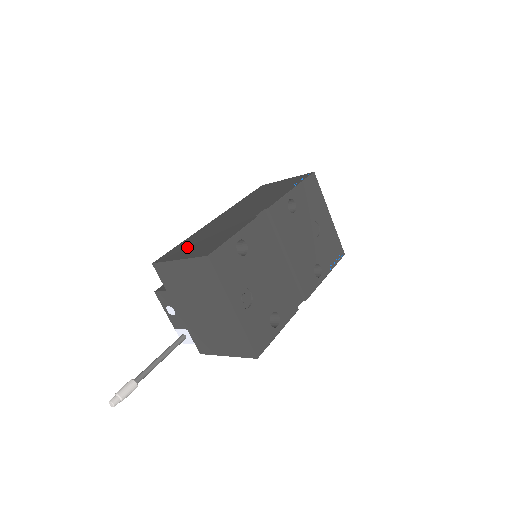
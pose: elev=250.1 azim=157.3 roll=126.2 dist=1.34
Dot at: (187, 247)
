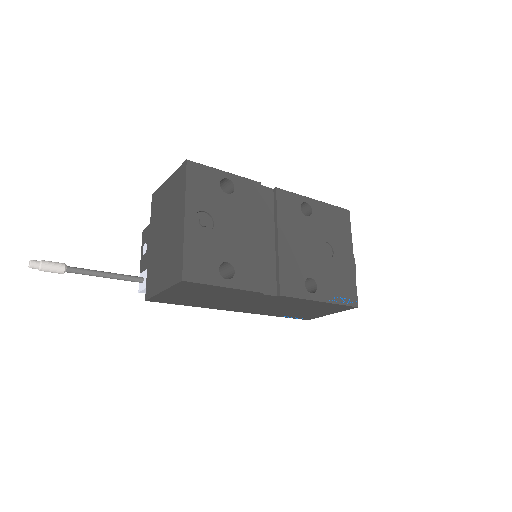
Dot at: occluded
